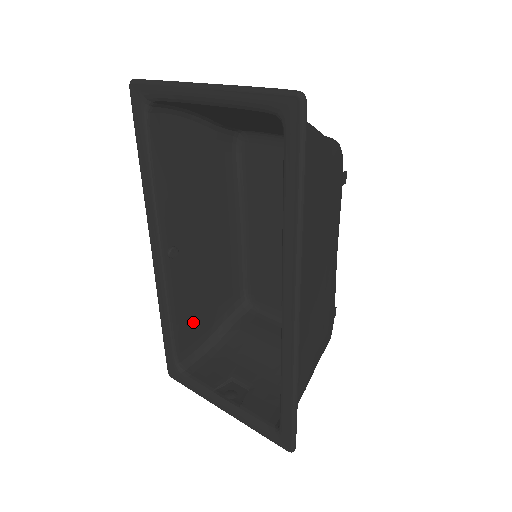
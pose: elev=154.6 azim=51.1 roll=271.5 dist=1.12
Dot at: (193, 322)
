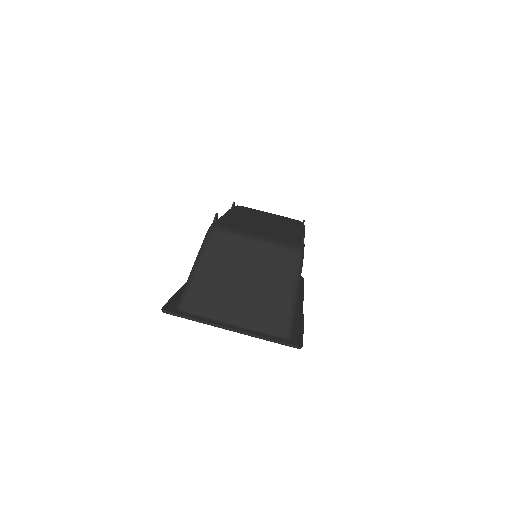
Dot at: occluded
